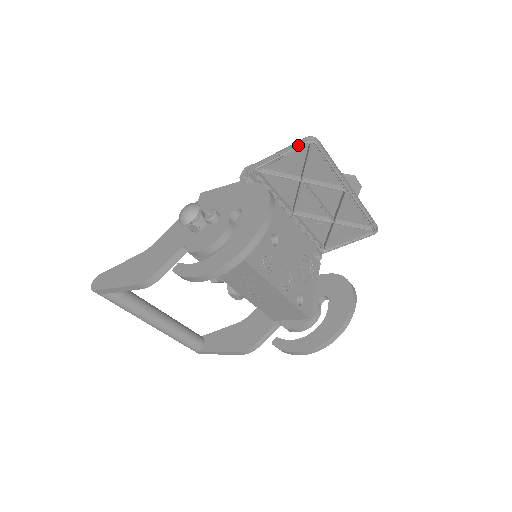
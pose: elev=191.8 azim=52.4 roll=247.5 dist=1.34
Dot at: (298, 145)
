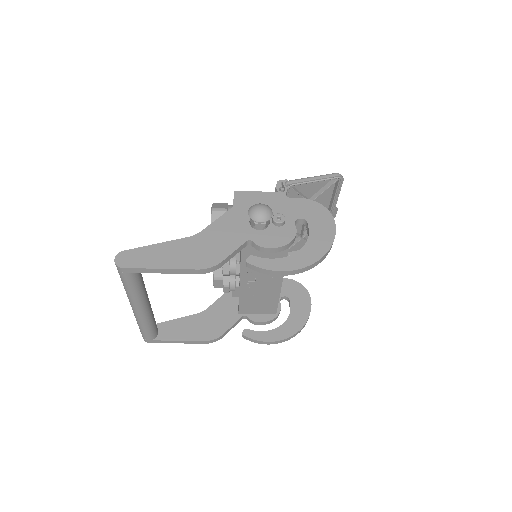
Dot at: (331, 177)
